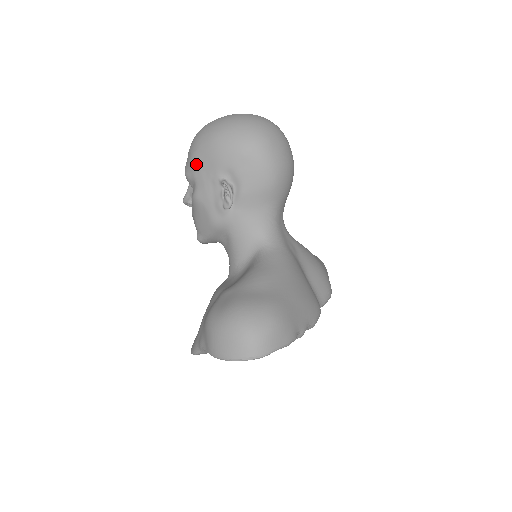
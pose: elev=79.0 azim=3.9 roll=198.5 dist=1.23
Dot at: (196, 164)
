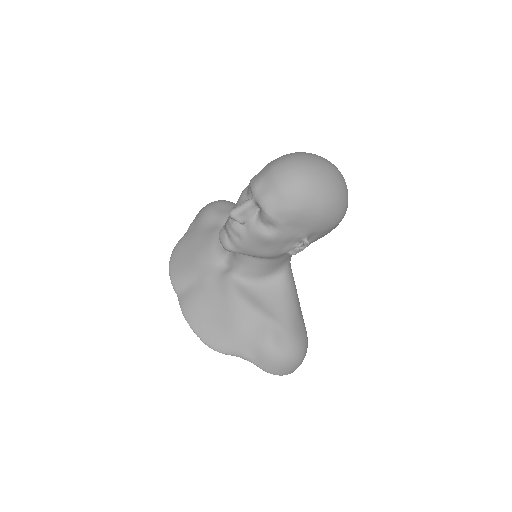
Dot at: (293, 220)
